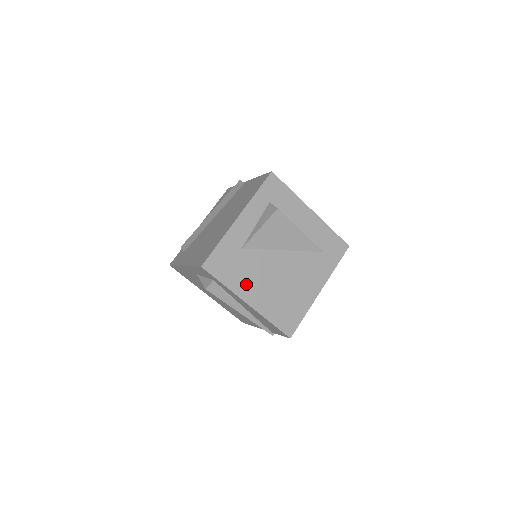
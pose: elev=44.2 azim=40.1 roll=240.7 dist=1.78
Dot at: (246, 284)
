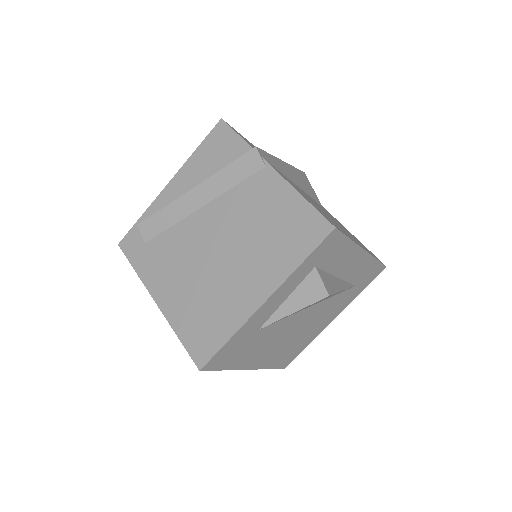
Dot at: (252, 356)
